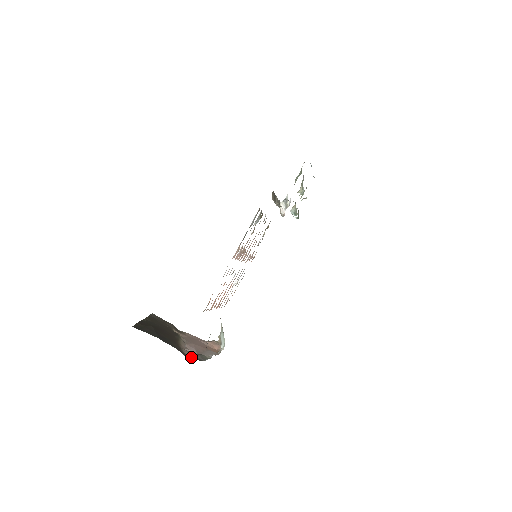
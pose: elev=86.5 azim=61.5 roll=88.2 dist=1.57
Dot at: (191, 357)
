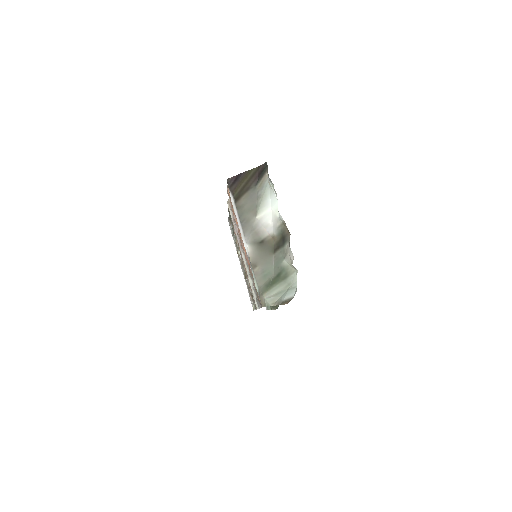
Dot at: occluded
